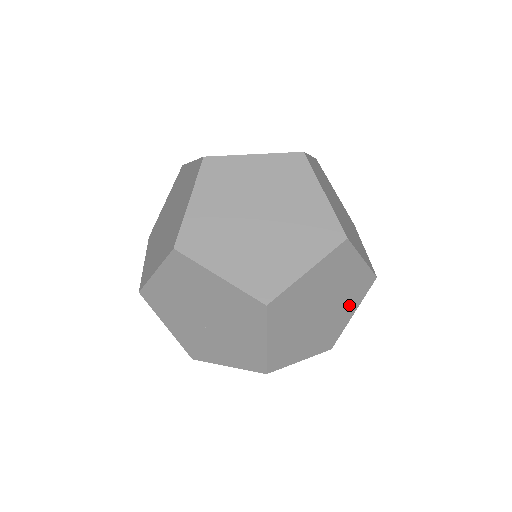
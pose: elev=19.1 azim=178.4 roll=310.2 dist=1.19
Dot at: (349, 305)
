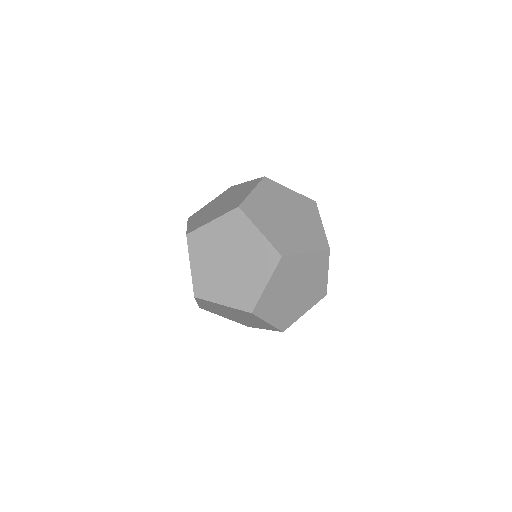
Dot at: occluded
